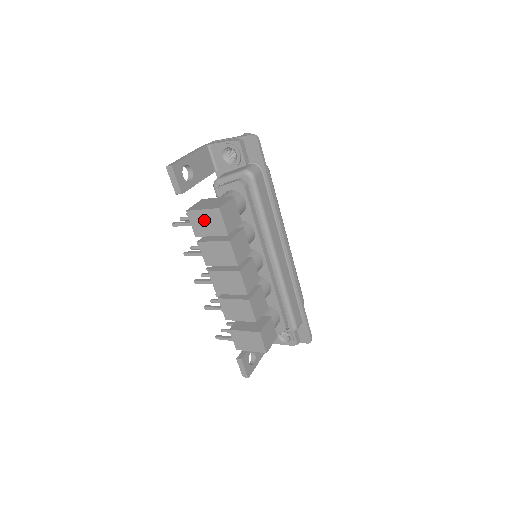
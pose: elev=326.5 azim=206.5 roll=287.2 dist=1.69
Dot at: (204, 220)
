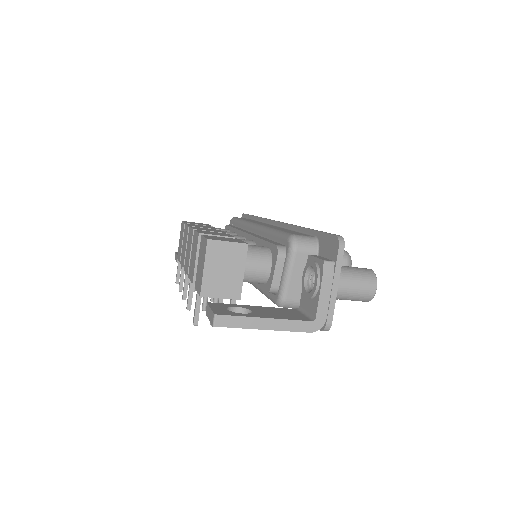
Dot at: (180, 243)
